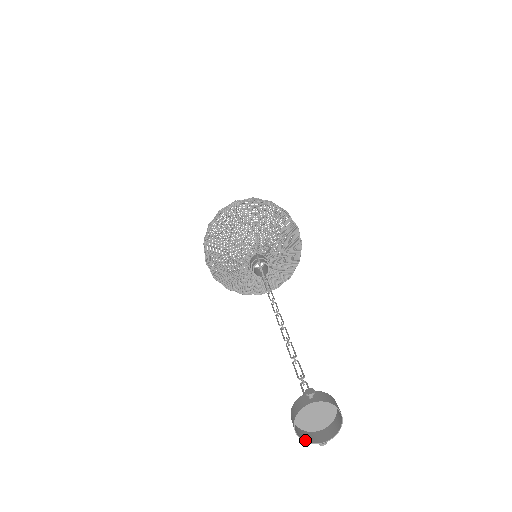
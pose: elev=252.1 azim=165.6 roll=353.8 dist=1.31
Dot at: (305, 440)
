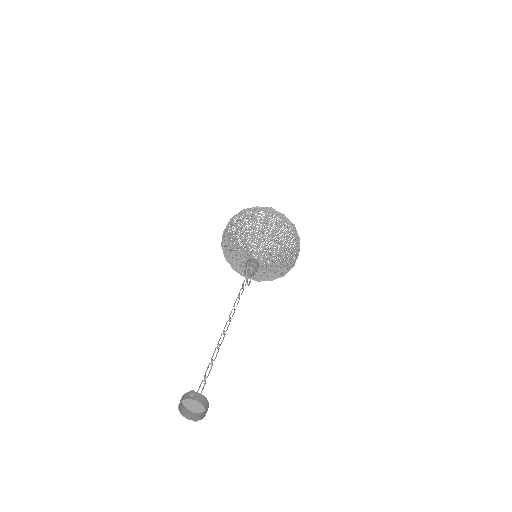
Dot at: (184, 415)
